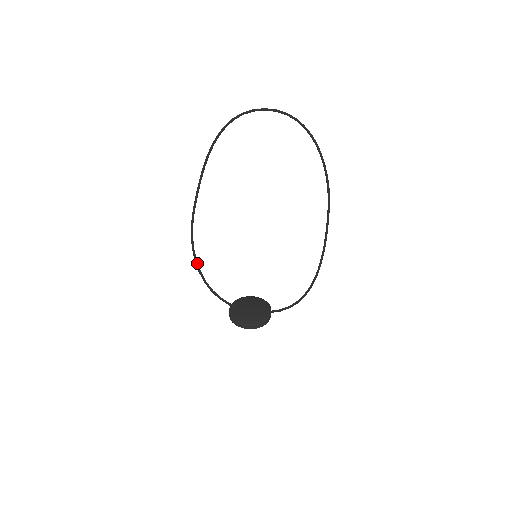
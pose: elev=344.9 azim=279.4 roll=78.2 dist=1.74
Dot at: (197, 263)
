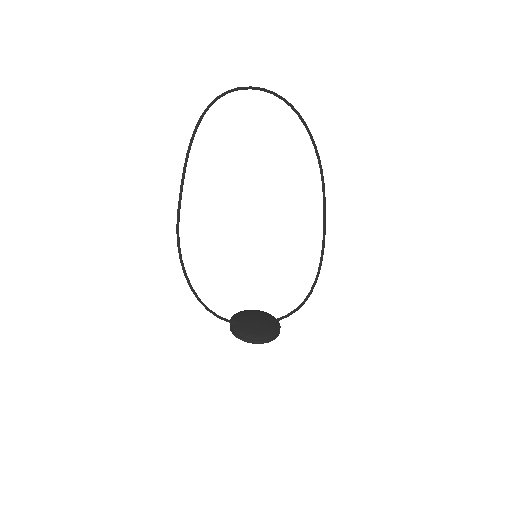
Dot at: (187, 277)
